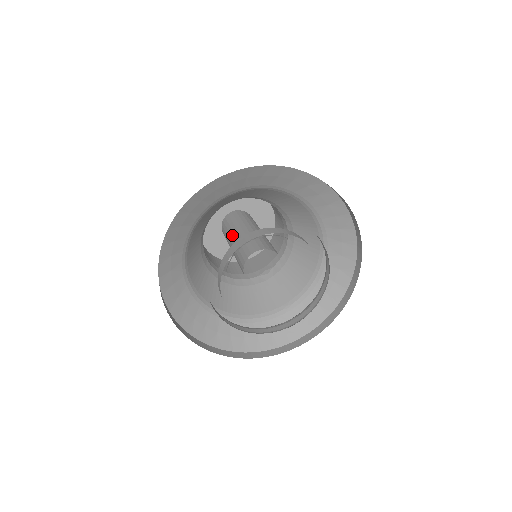
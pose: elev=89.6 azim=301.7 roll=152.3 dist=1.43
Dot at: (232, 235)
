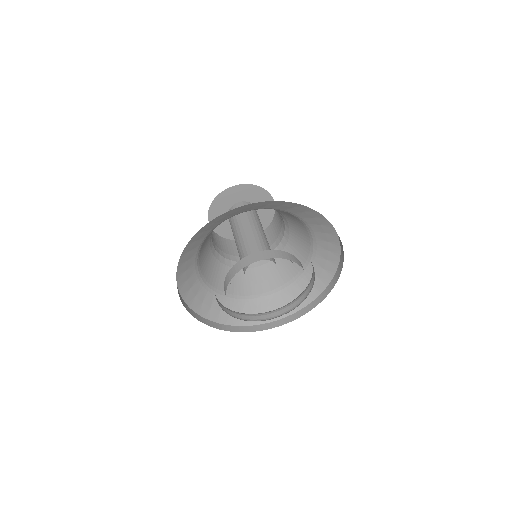
Dot at: (241, 228)
